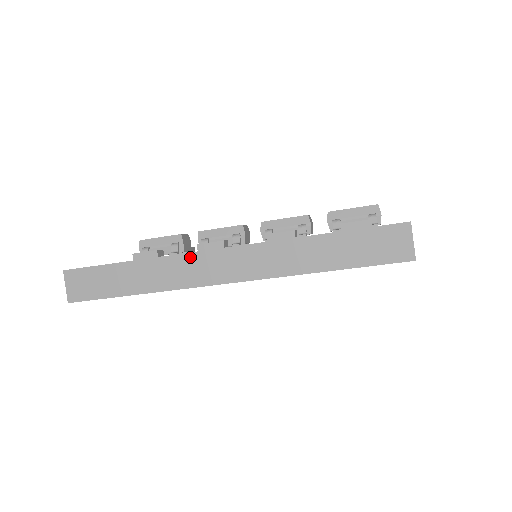
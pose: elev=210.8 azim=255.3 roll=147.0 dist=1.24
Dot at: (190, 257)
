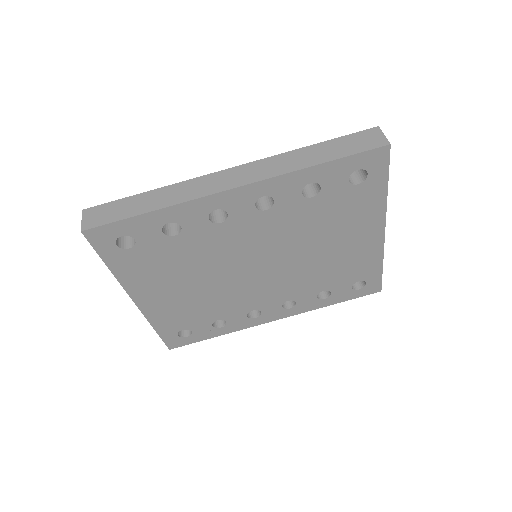
Dot at: (202, 178)
